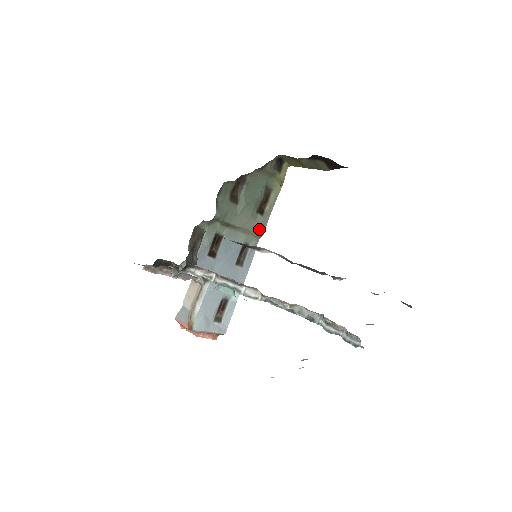
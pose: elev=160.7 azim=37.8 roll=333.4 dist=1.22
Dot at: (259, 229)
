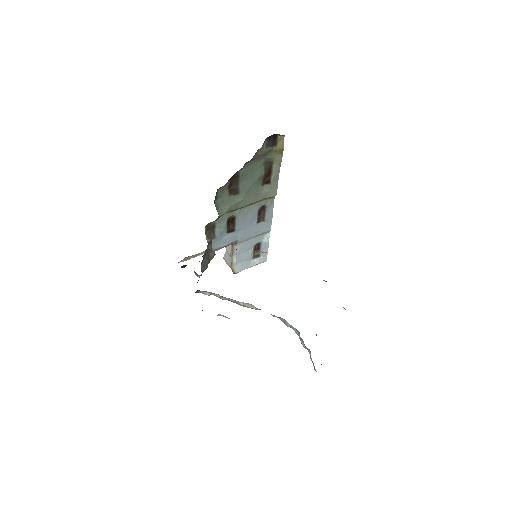
Dot at: (270, 194)
